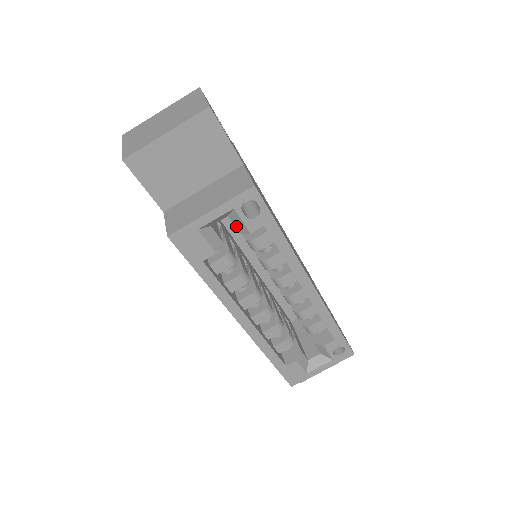
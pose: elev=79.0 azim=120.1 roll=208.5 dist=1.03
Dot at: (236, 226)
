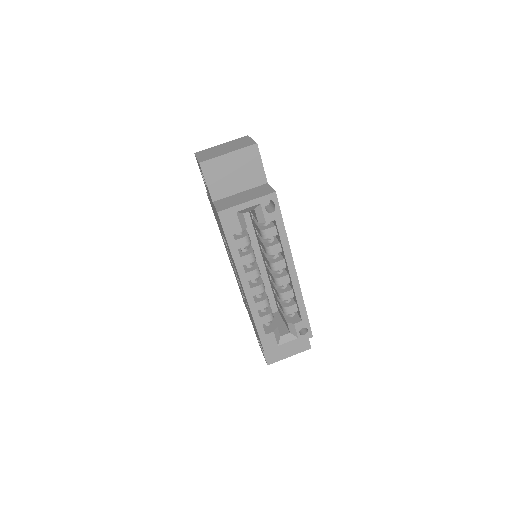
Dot at: (258, 217)
